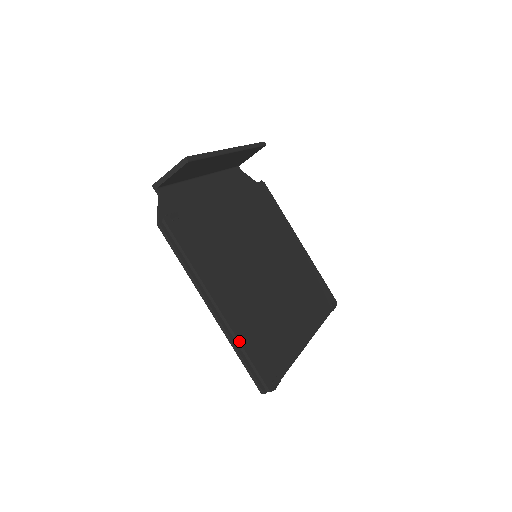
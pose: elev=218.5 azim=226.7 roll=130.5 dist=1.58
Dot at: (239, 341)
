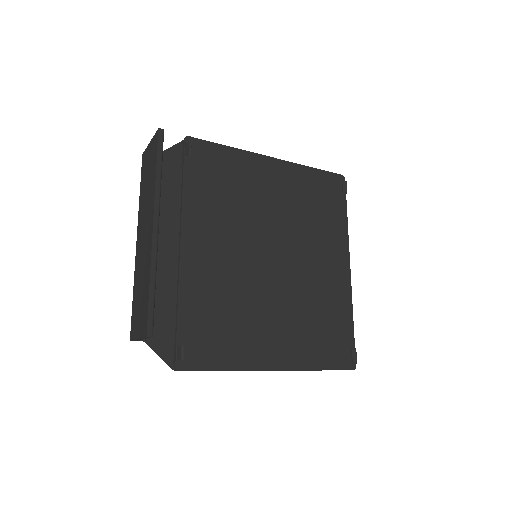
Dot at: (310, 370)
